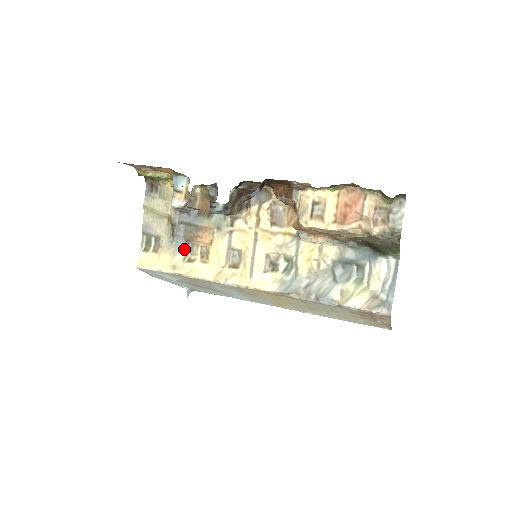
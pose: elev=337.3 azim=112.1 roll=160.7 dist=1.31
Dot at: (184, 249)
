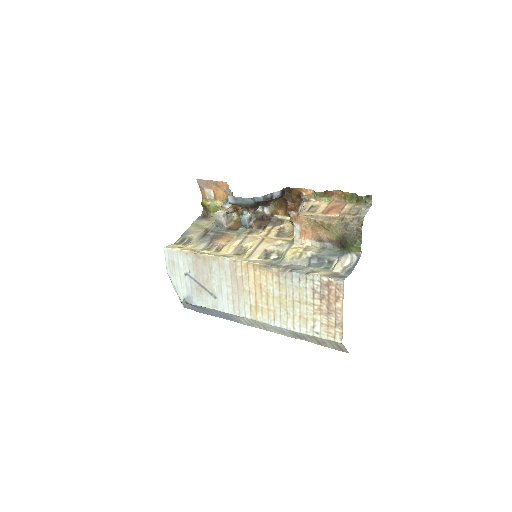
Dot at: (206, 244)
